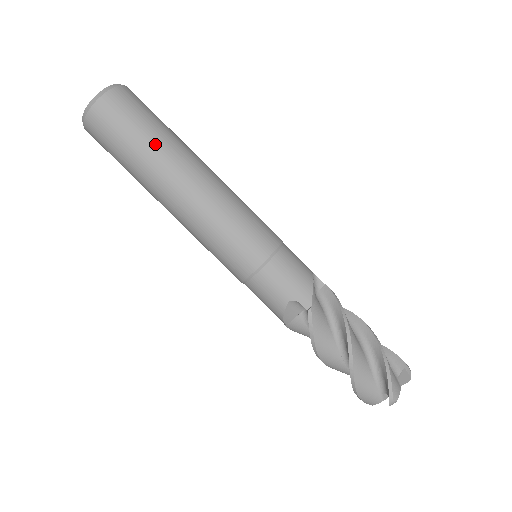
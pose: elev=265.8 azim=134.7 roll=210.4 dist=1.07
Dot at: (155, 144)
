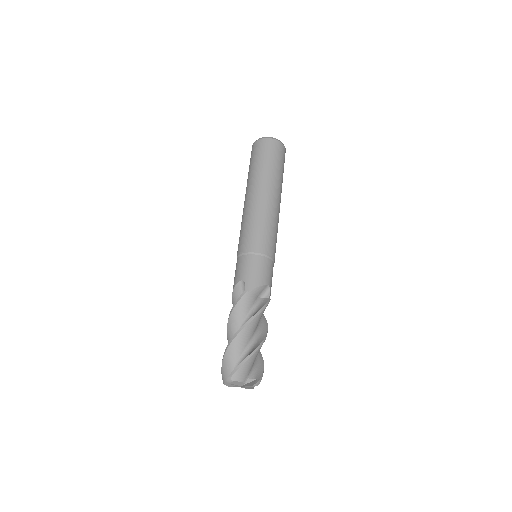
Dot at: (266, 170)
